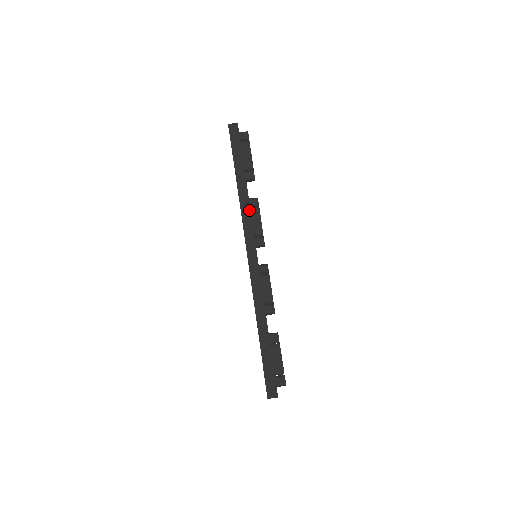
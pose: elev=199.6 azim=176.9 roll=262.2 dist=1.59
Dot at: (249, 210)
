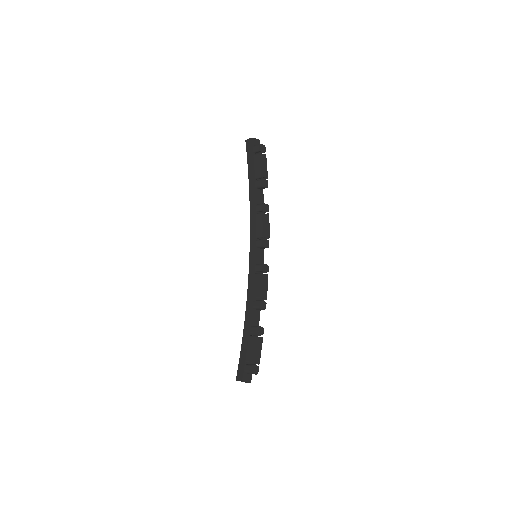
Dot at: (255, 215)
